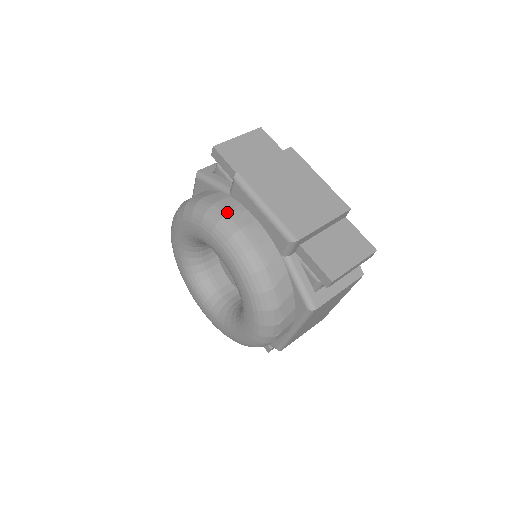
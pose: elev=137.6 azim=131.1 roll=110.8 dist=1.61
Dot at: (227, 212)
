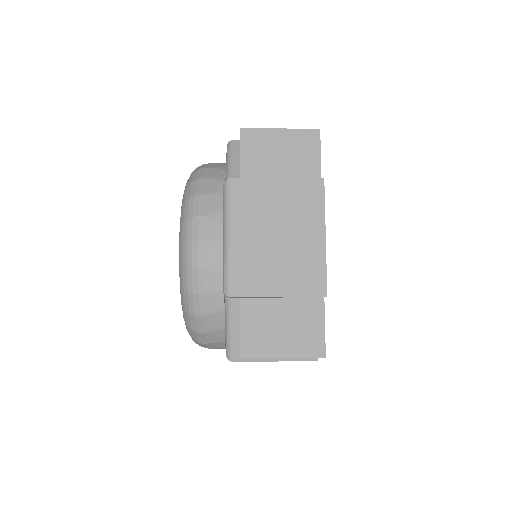
Dot at: (202, 213)
